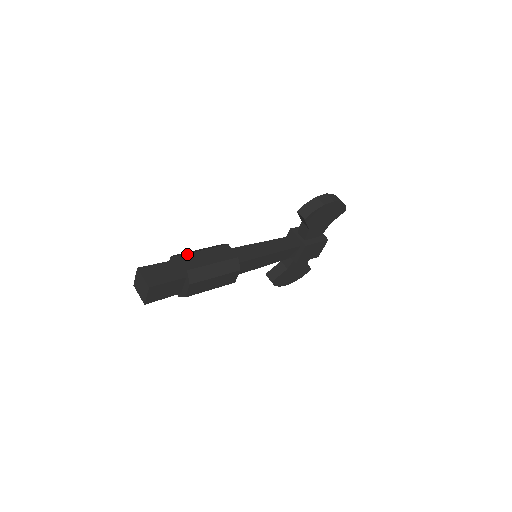
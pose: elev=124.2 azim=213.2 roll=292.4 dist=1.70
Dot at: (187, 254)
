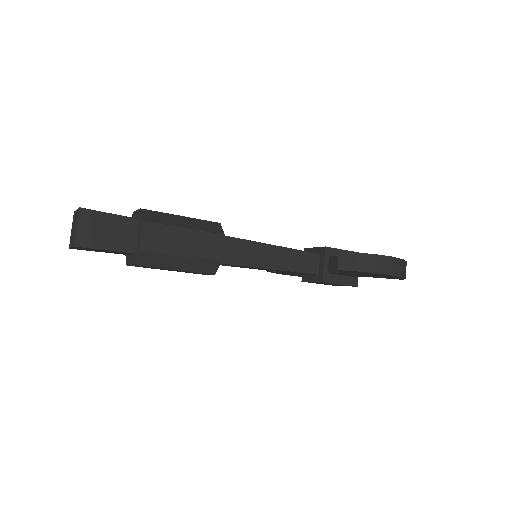
Dot at: (158, 224)
